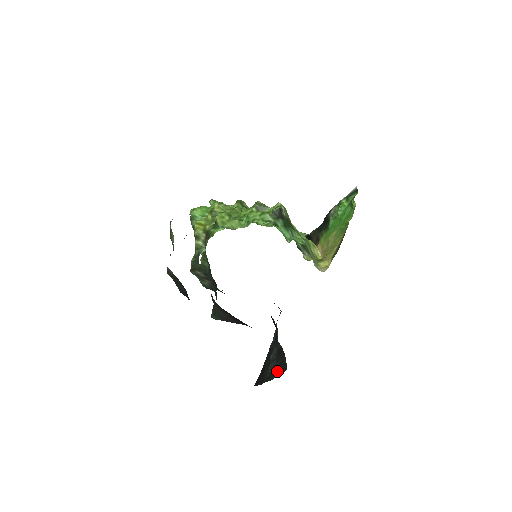
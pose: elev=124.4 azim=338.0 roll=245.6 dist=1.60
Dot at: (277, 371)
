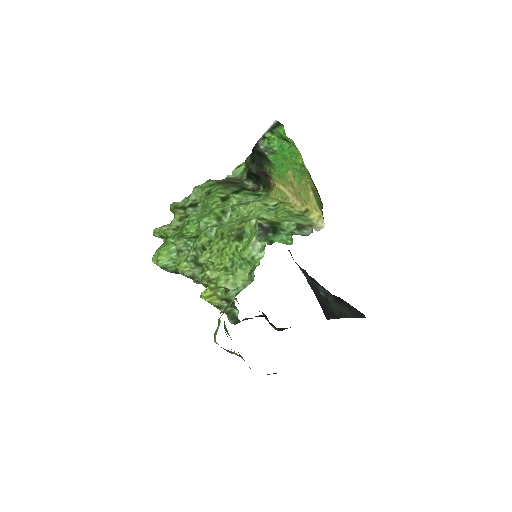
Dot at: (350, 313)
